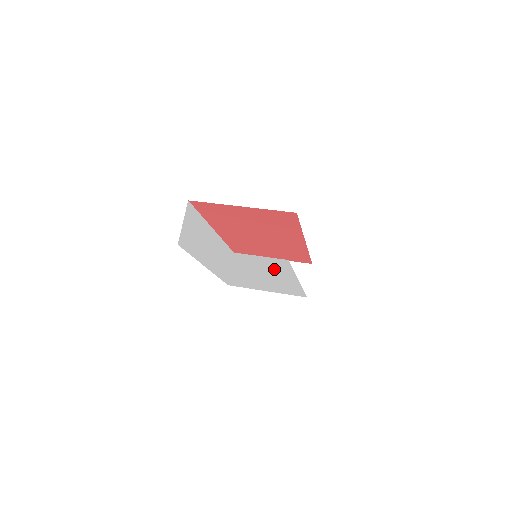
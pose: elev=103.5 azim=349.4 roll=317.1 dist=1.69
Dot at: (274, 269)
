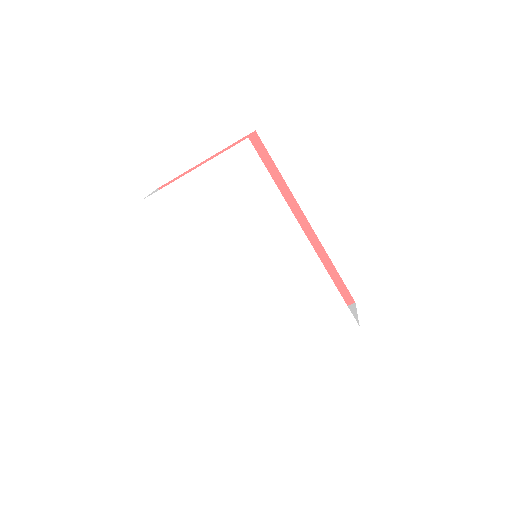
Dot at: (257, 202)
